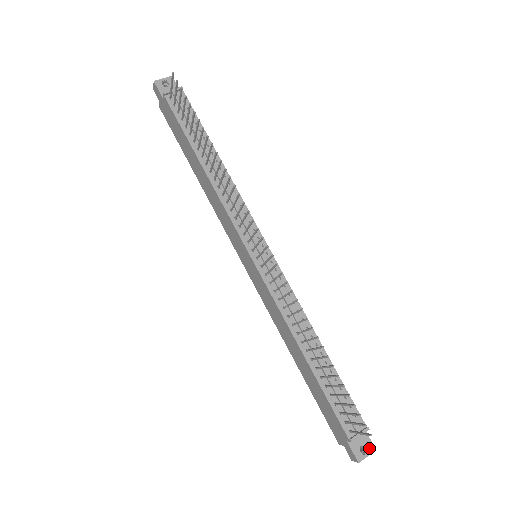
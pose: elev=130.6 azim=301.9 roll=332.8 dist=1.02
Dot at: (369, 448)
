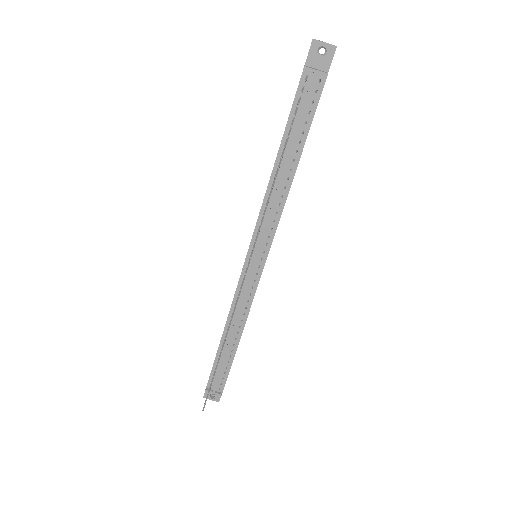
Dot at: (216, 398)
